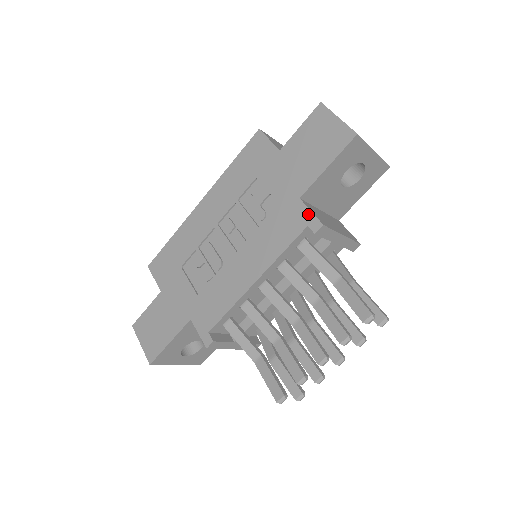
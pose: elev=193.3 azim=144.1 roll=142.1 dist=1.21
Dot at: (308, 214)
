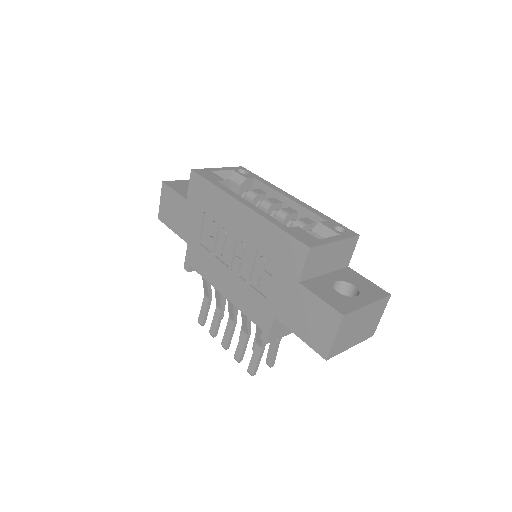
Dot at: (268, 329)
